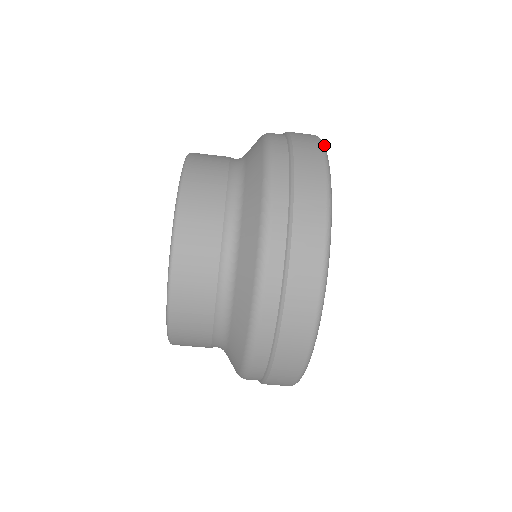
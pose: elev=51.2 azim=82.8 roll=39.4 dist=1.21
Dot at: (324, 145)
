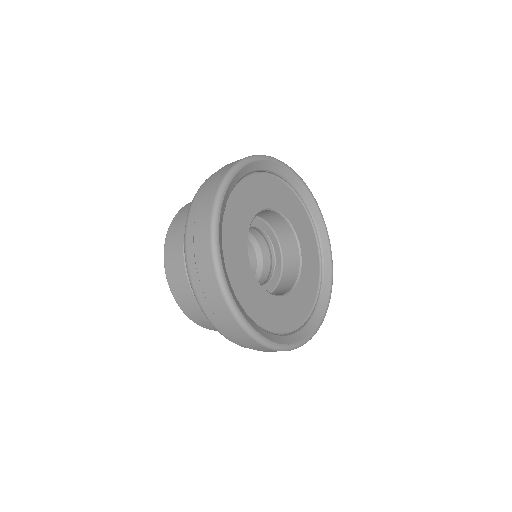
Dot at: (221, 281)
